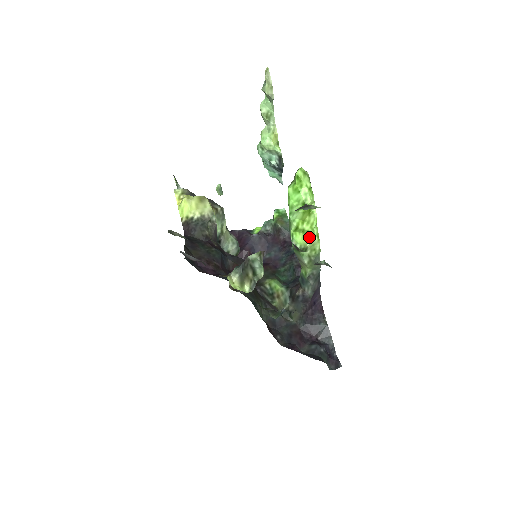
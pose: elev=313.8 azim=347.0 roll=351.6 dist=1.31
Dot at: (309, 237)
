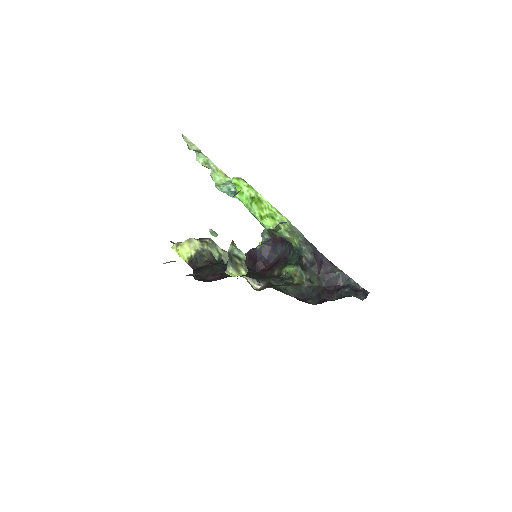
Dot at: (274, 217)
